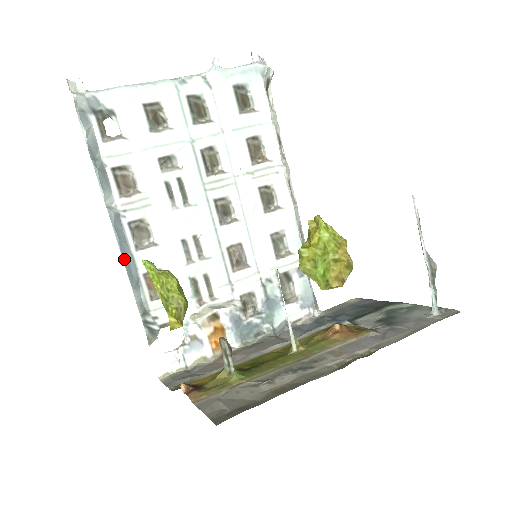
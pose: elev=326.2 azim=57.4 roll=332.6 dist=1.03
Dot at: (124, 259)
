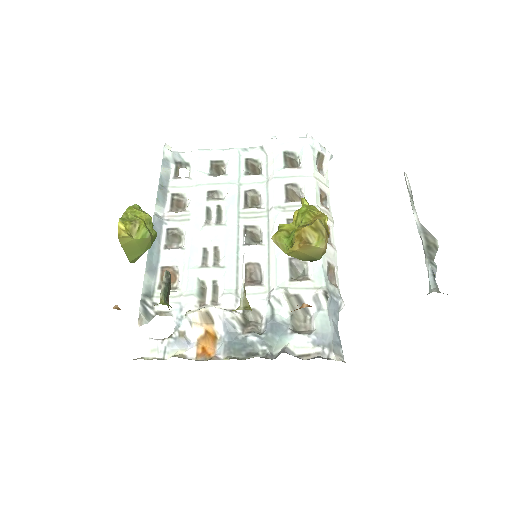
Dot at: (150, 249)
